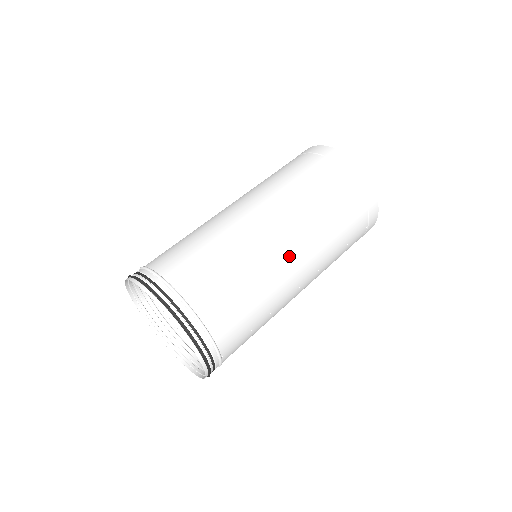
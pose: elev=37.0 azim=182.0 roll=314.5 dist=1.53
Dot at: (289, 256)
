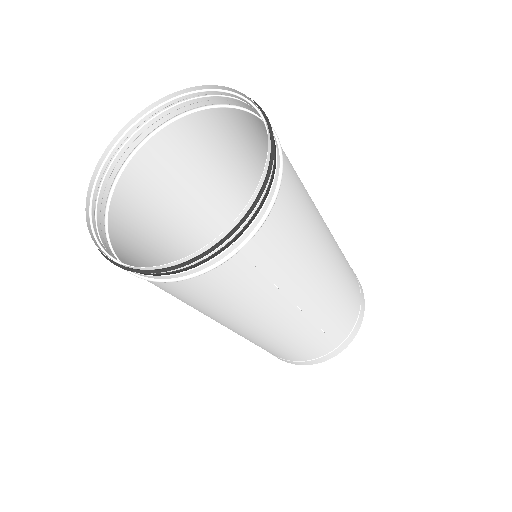
Dot at: (329, 260)
